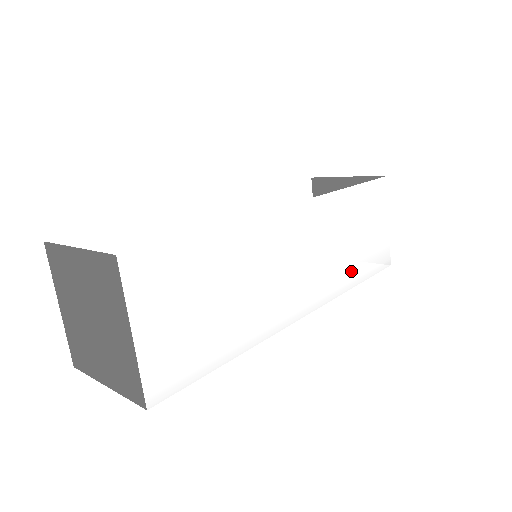
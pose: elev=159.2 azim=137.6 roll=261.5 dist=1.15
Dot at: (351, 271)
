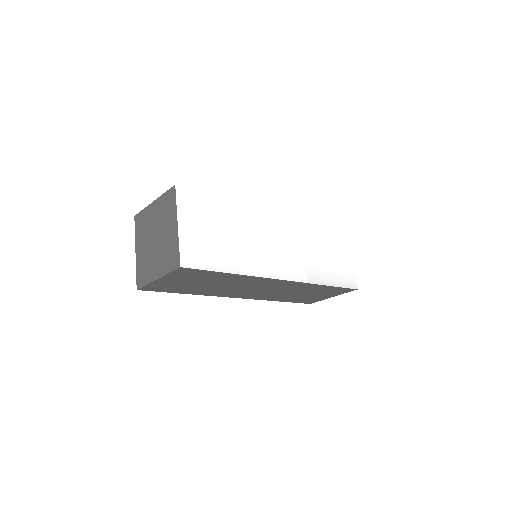
Dot at: (322, 273)
